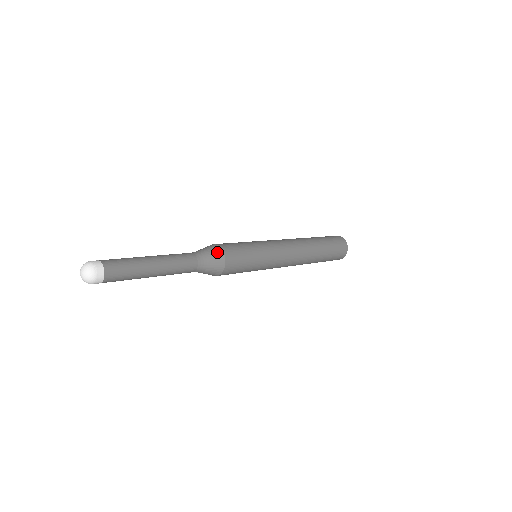
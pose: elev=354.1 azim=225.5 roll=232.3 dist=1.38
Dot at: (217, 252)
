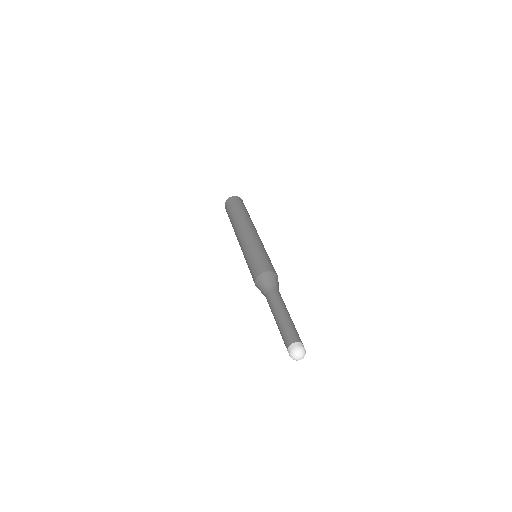
Dot at: (273, 275)
